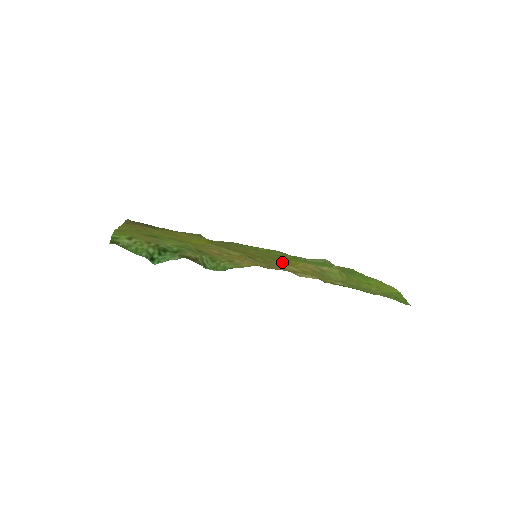
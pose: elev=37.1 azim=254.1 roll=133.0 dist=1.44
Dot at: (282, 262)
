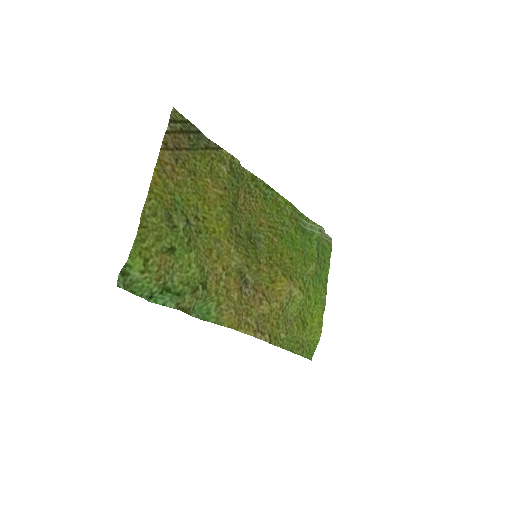
Dot at: (270, 273)
